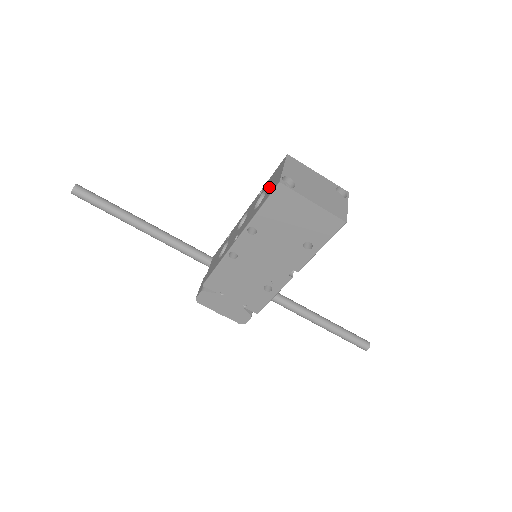
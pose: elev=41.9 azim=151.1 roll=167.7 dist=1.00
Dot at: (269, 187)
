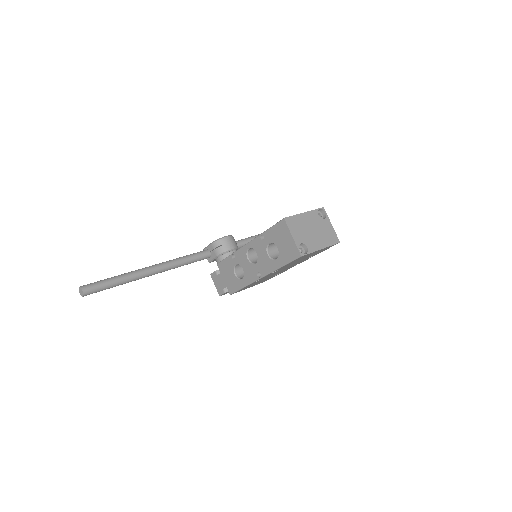
Dot at: (281, 247)
